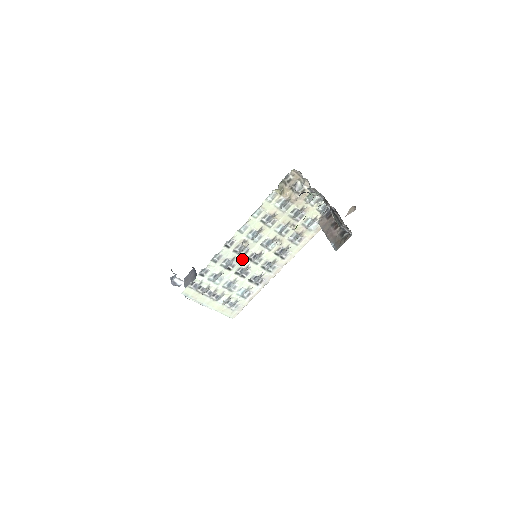
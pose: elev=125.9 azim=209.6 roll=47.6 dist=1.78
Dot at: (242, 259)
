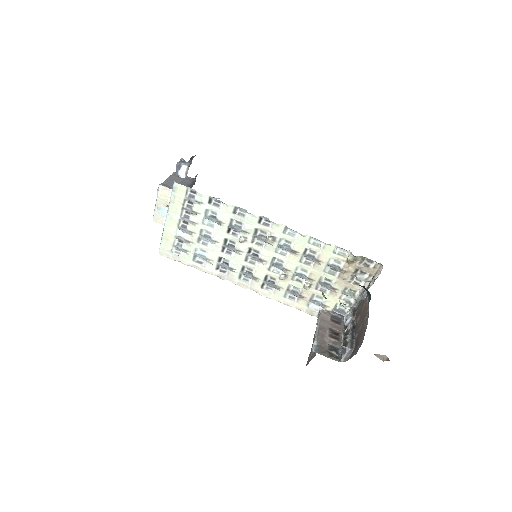
Dot at: (248, 242)
